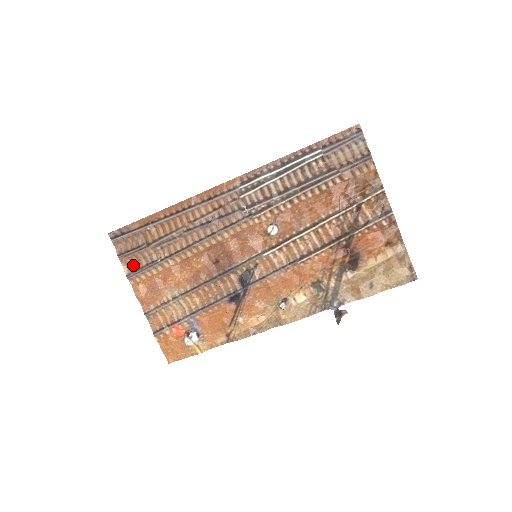
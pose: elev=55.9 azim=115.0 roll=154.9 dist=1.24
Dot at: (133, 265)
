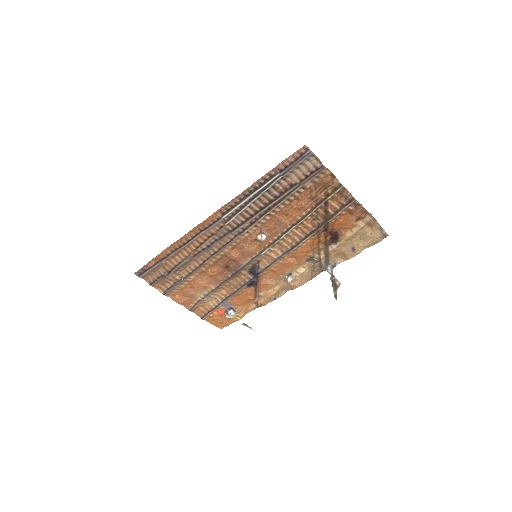
Dot at: (164, 286)
